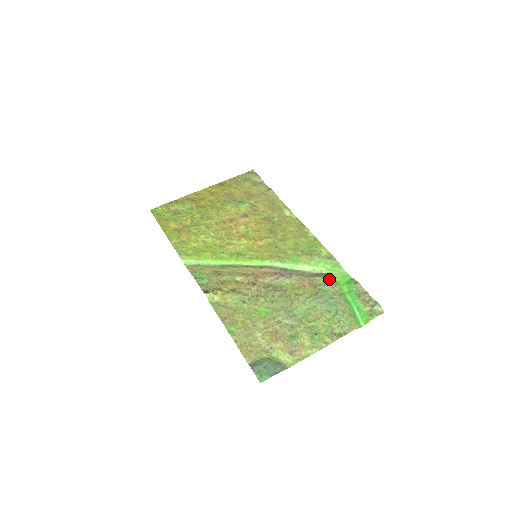
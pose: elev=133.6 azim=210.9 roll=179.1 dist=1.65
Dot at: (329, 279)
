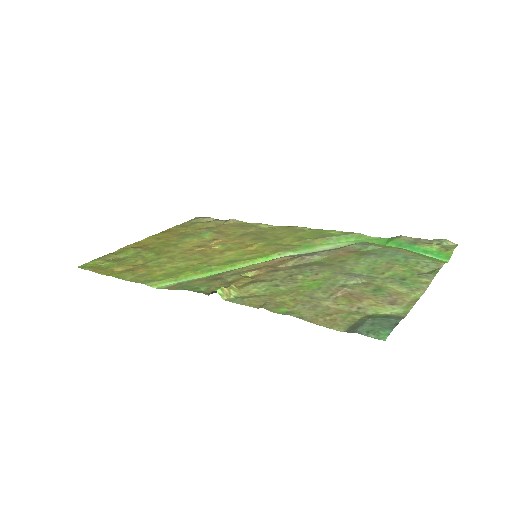
Dot at: (366, 242)
